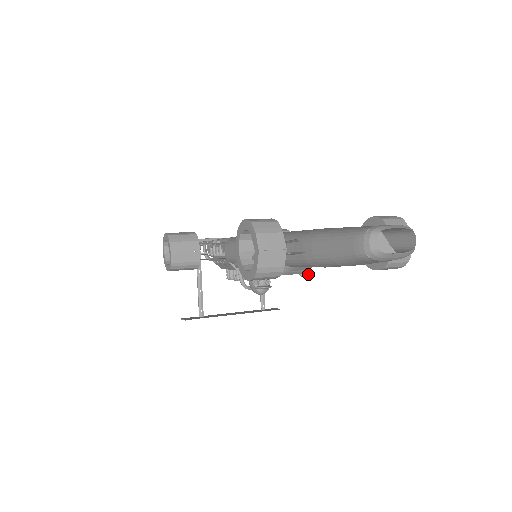
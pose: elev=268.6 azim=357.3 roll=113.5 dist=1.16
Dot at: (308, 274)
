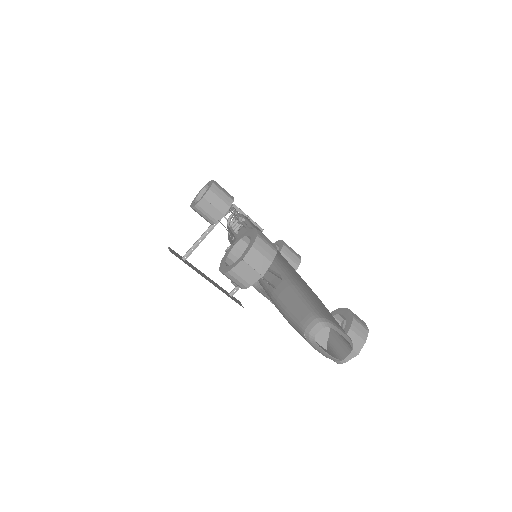
Dot at: occluded
